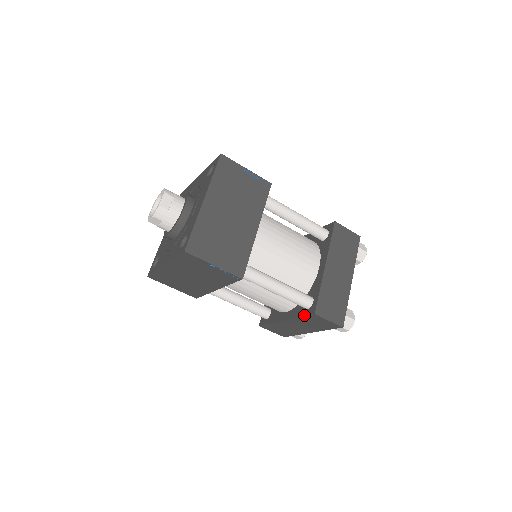
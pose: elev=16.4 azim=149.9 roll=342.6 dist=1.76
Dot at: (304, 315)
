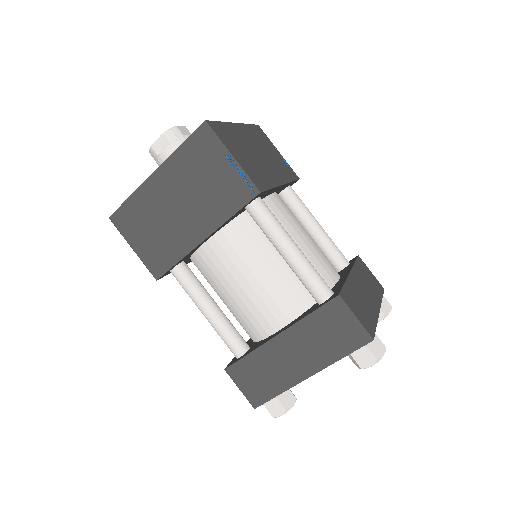
Dot at: (318, 307)
